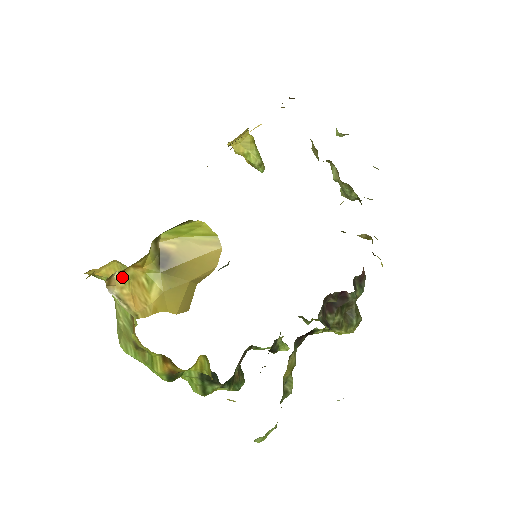
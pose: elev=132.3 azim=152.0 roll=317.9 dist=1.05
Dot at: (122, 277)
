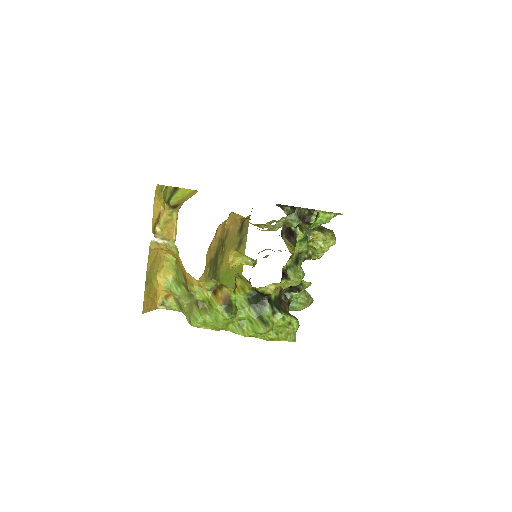
Dot at: (160, 229)
